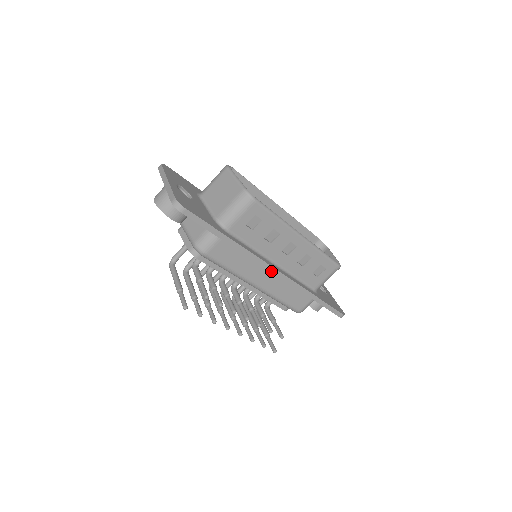
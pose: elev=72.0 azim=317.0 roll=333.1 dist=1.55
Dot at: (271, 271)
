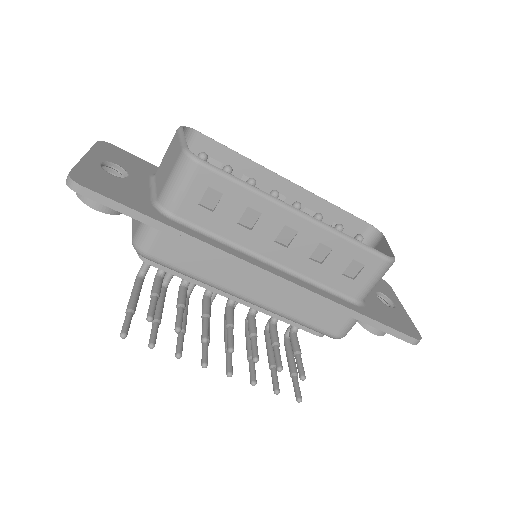
Dot at: (259, 274)
